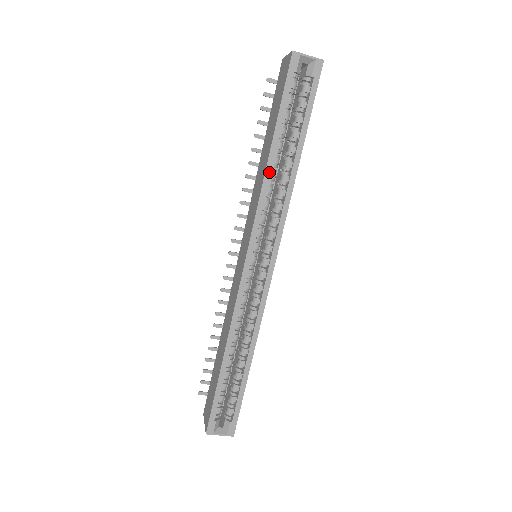
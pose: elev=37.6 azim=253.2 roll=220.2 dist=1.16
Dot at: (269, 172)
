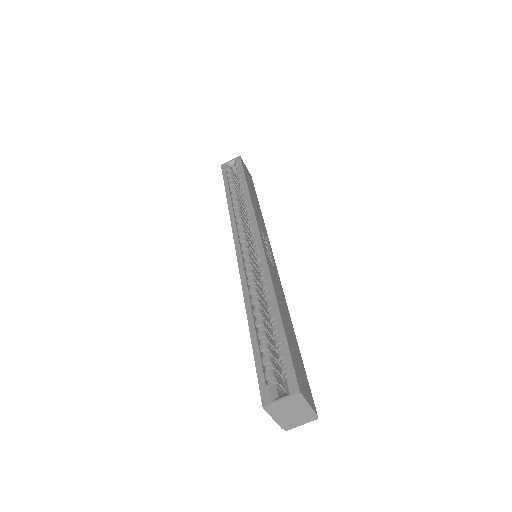
Dot at: (231, 205)
